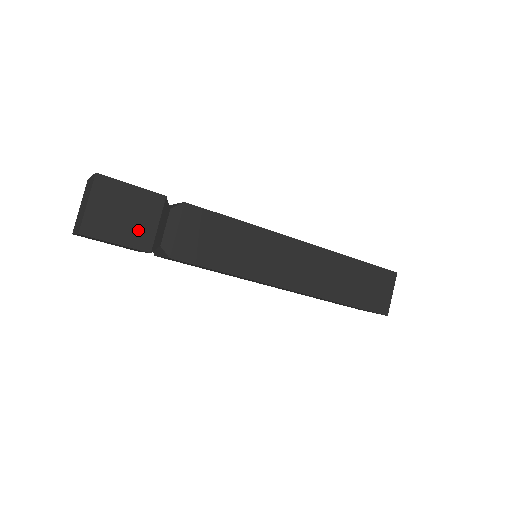
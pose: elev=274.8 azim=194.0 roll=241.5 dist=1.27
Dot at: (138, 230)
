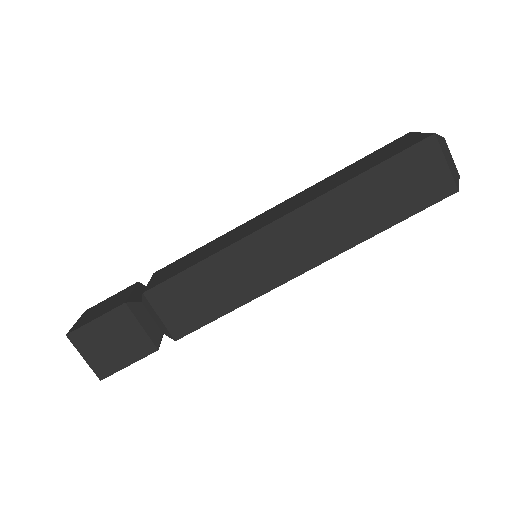
Dot at: (133, 344)
